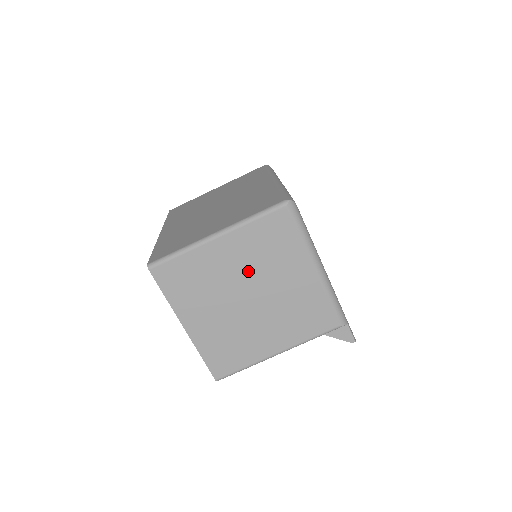
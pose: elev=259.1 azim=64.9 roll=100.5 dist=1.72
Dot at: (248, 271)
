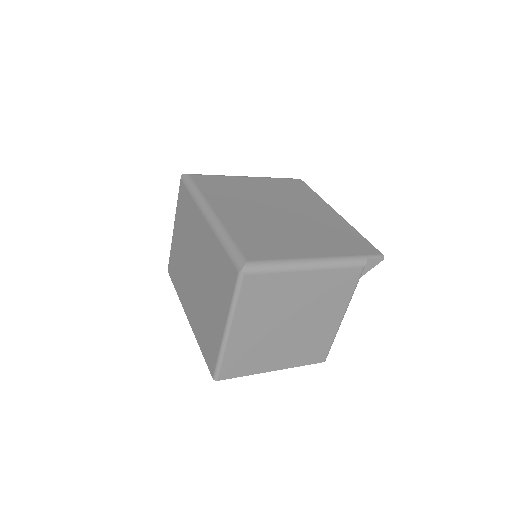
Dot at: (270, 319)
